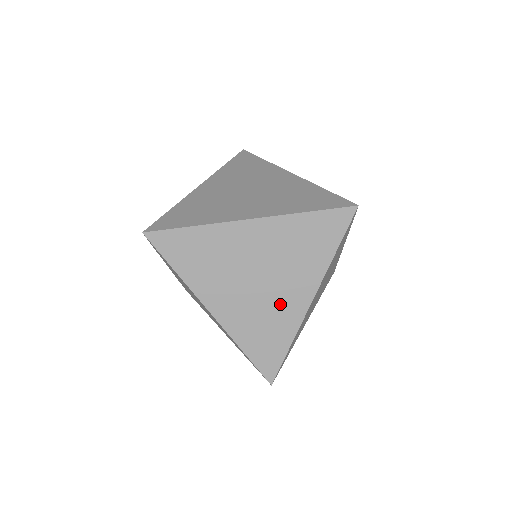
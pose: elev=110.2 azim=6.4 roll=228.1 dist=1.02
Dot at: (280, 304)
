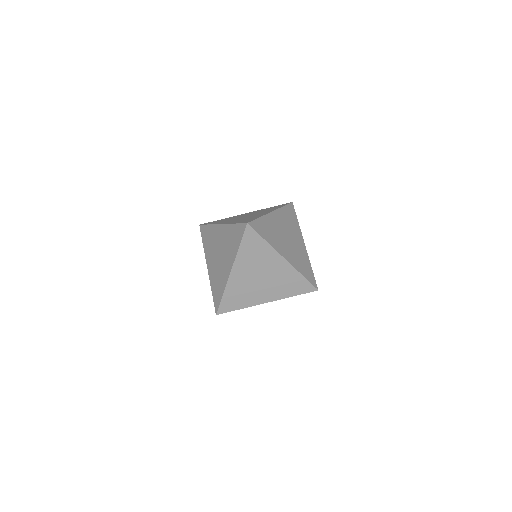
Dot at: (279, 273)
